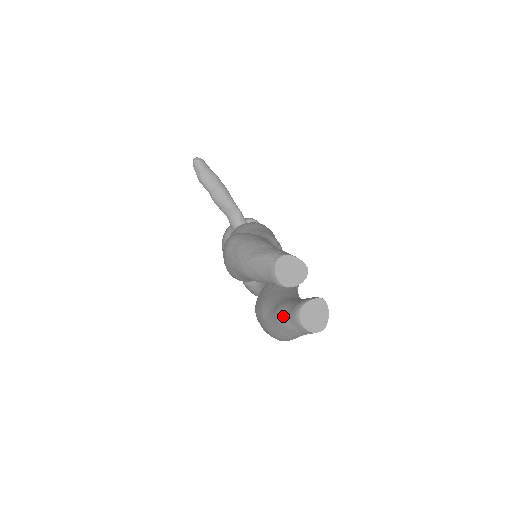
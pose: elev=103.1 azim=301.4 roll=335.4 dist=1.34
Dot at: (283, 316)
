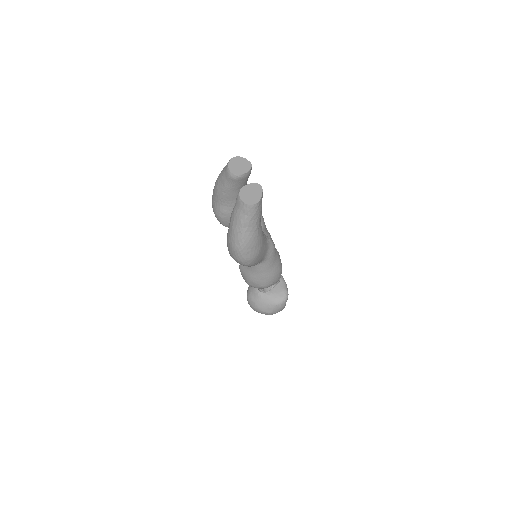
Dot at: occluded
